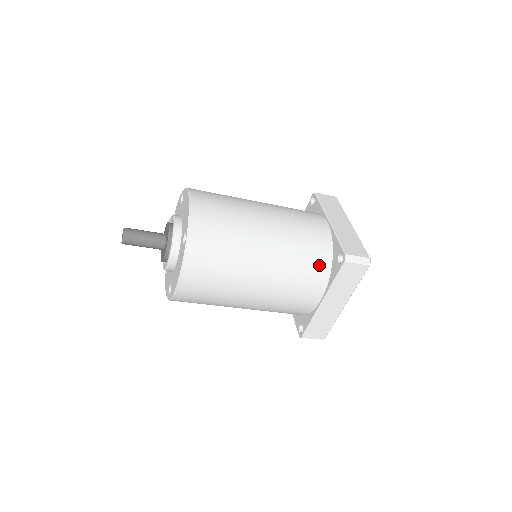
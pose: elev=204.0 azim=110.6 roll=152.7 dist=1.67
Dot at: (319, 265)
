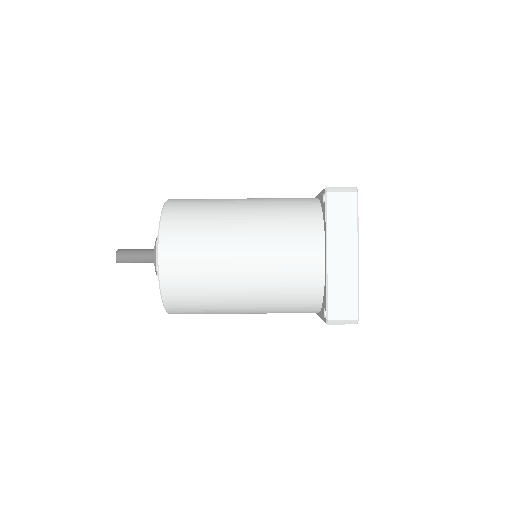
Dot at: (307, 217)
